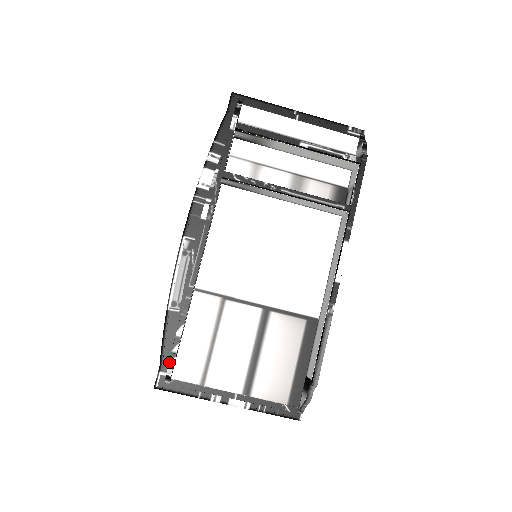
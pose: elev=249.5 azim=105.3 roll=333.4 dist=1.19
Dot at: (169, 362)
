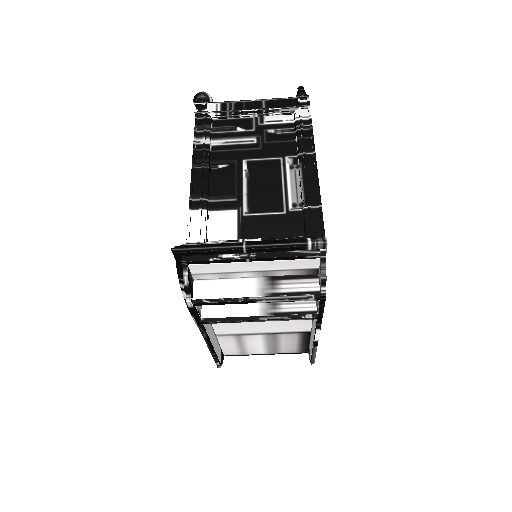
Dot at: occluded
